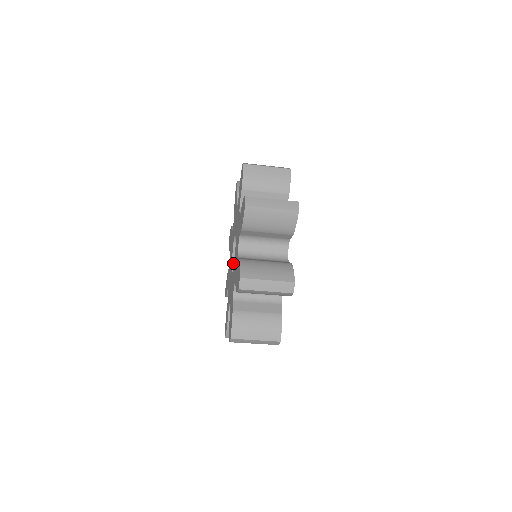
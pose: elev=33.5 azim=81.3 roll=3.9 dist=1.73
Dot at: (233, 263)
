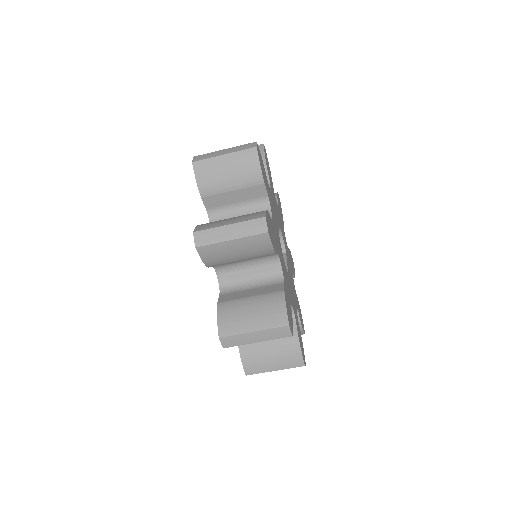
Dot at: occluded
